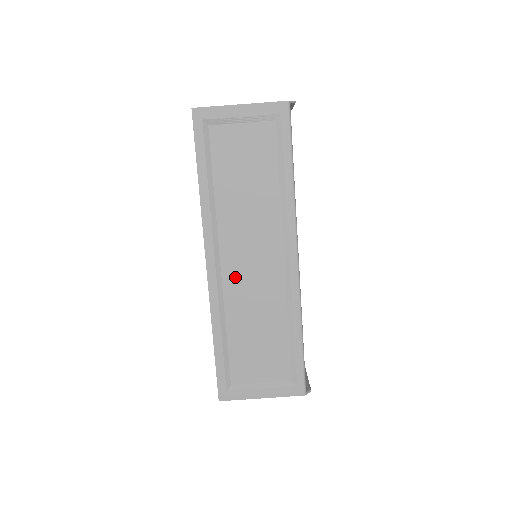
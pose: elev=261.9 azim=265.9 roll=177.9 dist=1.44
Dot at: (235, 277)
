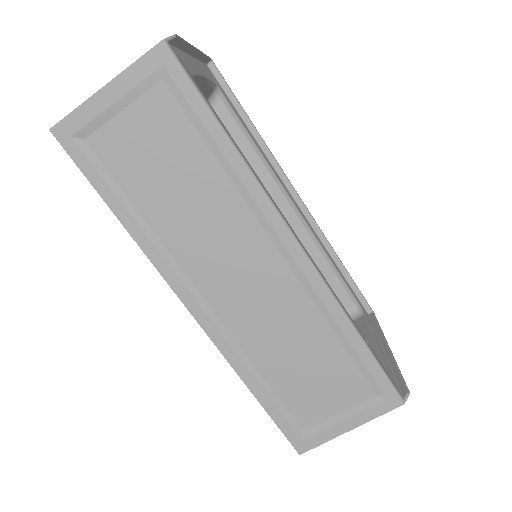
Dot at: (234, 308)
